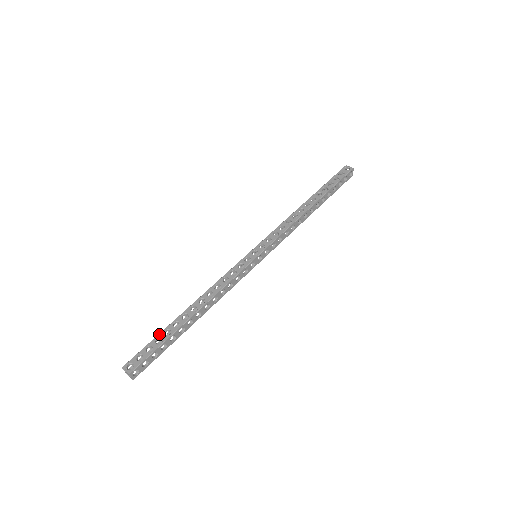
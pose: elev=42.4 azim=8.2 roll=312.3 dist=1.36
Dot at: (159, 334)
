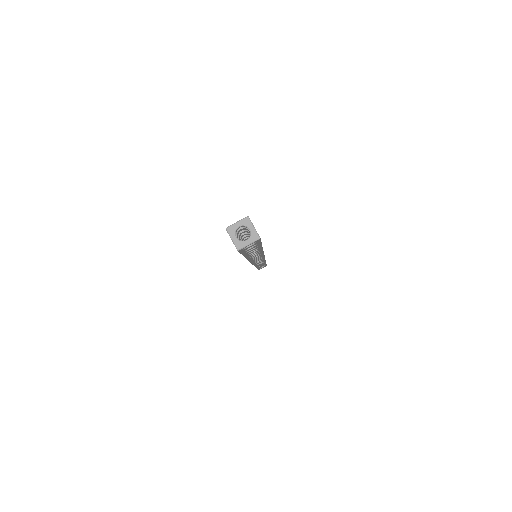
Dot at: occluded
